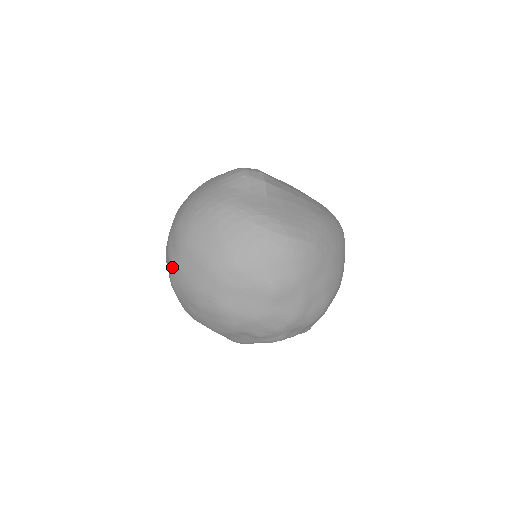
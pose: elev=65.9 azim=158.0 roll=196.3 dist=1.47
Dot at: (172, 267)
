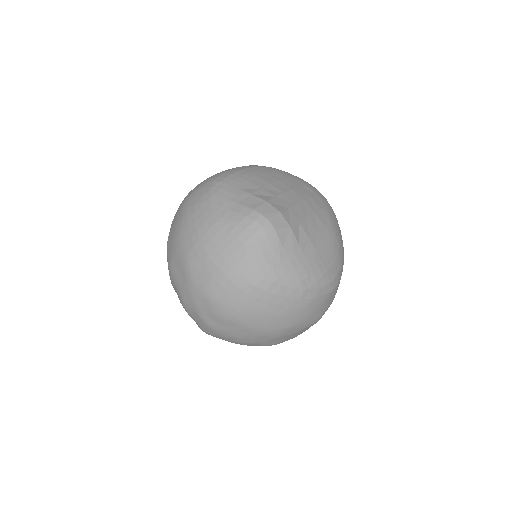
Dot at: (212, 329)
